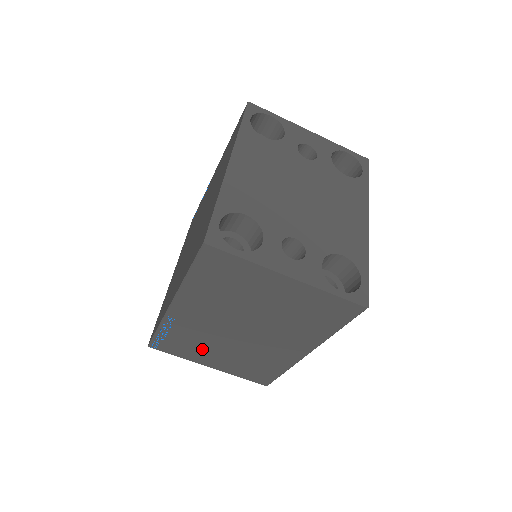
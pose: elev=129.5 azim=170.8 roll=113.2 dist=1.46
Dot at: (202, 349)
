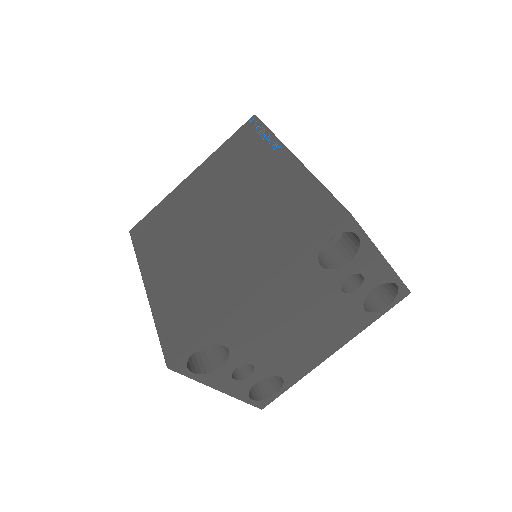
Dot at: occluded
